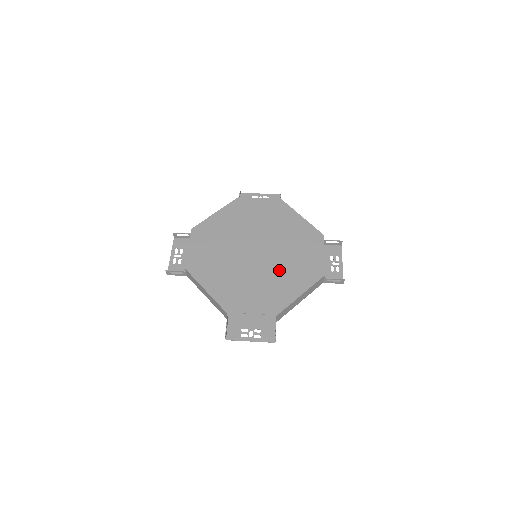
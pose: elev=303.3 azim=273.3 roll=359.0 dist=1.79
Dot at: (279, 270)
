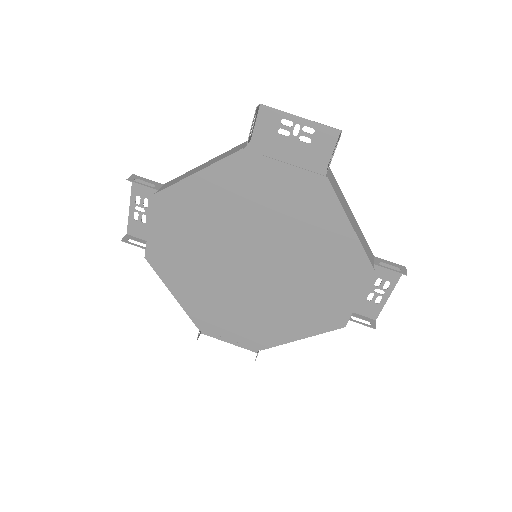
Dot at: (280, 301)
